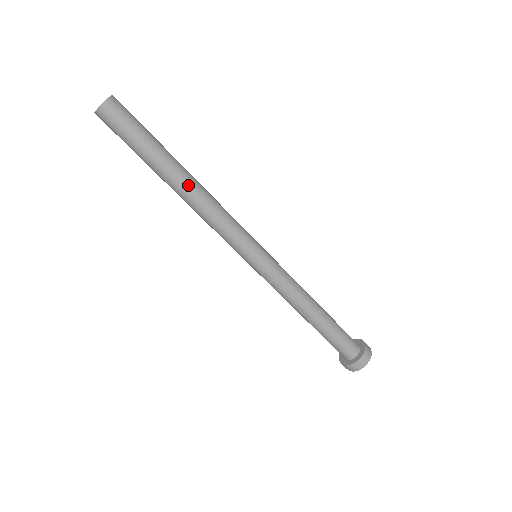
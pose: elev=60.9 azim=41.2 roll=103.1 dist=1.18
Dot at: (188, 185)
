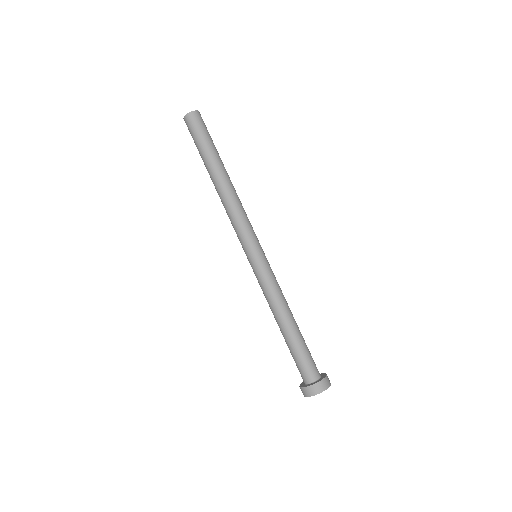
Dot at: (226, 180)
